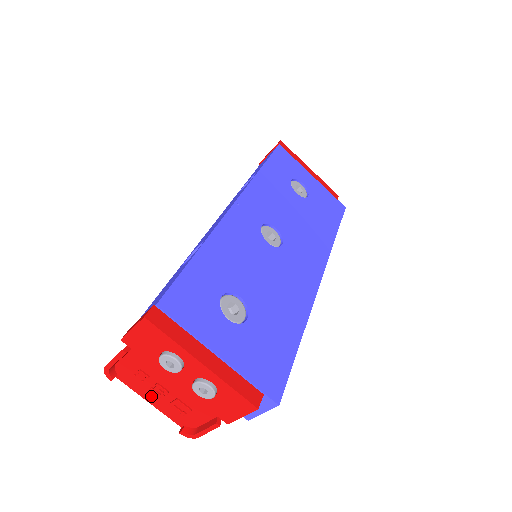
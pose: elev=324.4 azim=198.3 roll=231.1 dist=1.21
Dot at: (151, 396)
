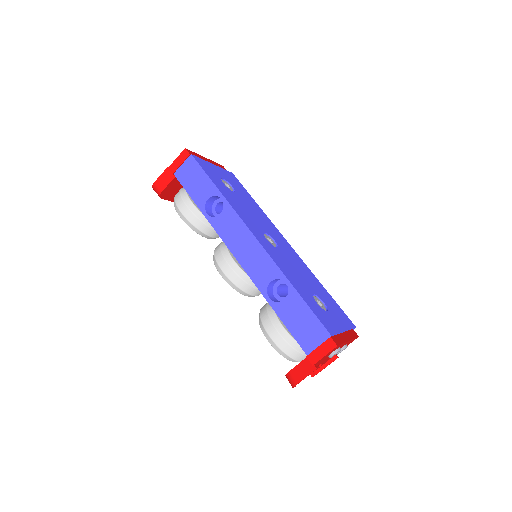
Dot at: occluded
